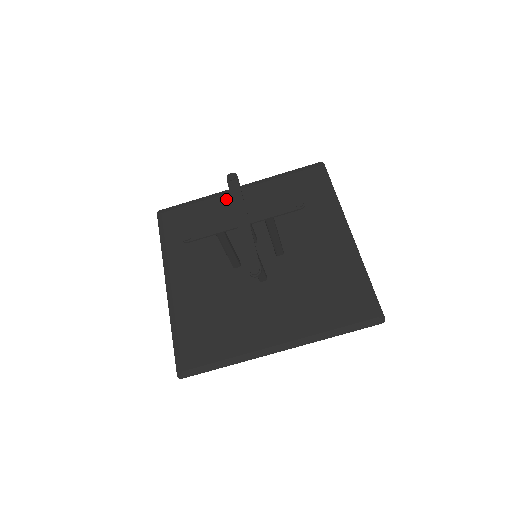
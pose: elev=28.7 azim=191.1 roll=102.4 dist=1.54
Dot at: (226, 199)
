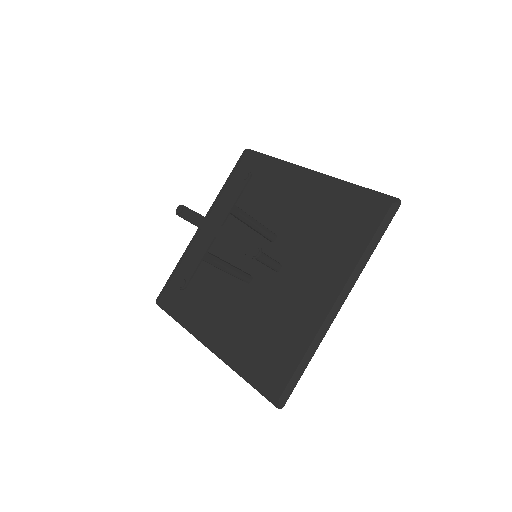
Dot at: (292, 176)
